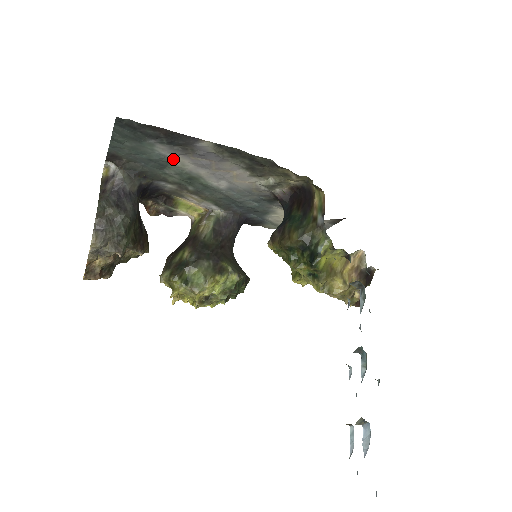
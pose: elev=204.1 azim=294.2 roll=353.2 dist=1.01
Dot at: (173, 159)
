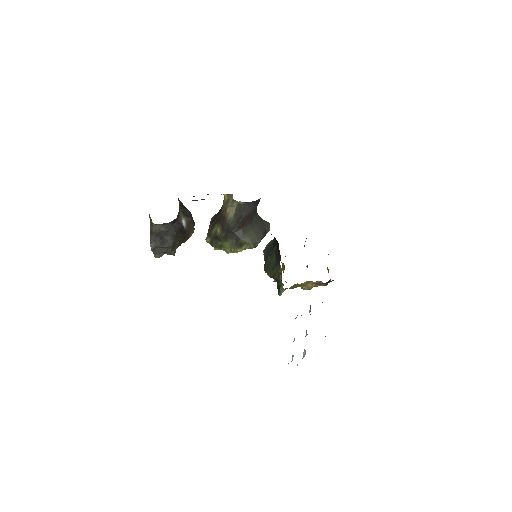
Dot at: occluded
